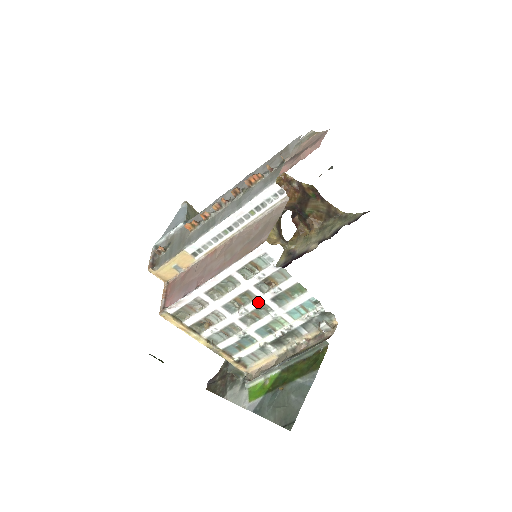
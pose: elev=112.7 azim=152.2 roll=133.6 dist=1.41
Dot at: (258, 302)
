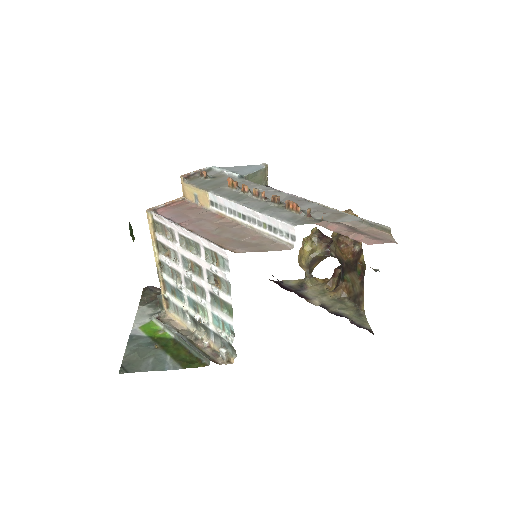
Dot at: (202, 282)
